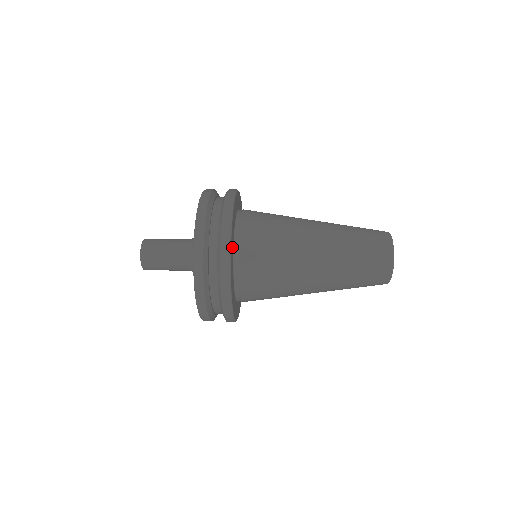
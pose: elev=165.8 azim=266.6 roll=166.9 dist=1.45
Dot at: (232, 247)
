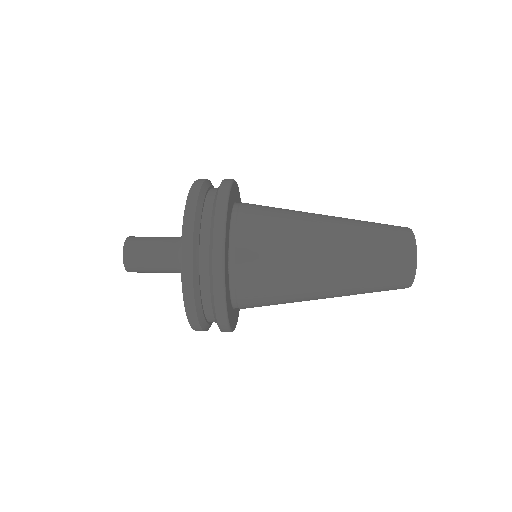
Dot at: (231, 200)
